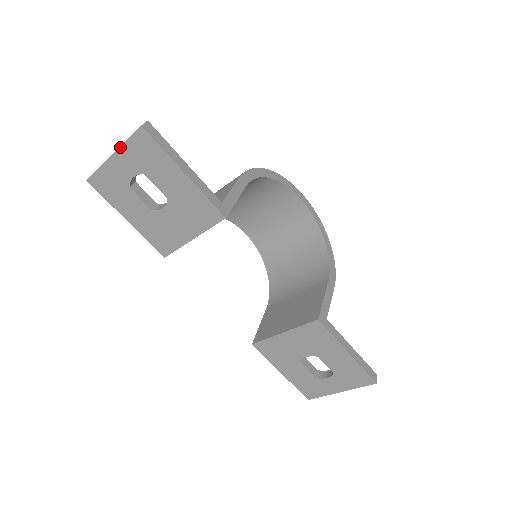
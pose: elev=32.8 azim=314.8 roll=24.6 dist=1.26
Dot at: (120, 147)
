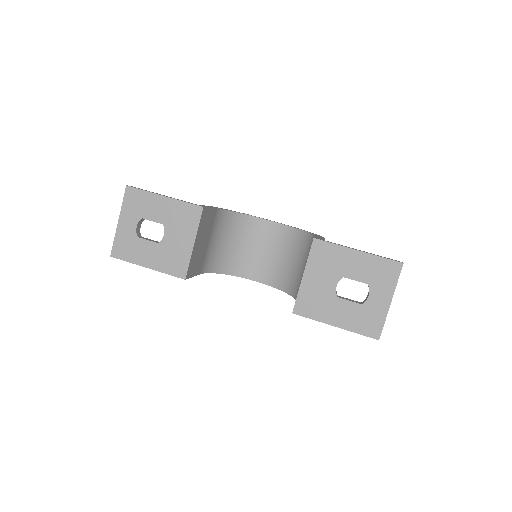
Dot at: (121, 211)
